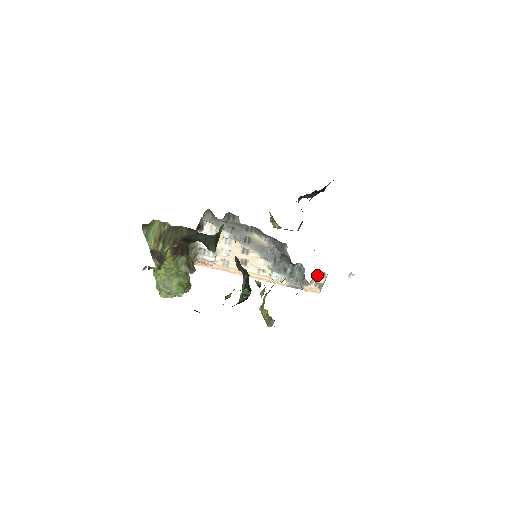
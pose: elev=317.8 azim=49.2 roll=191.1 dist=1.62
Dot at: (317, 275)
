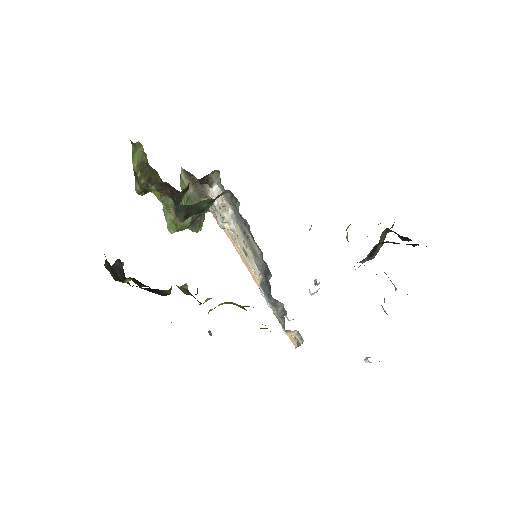
Dot at: (297, 331)
